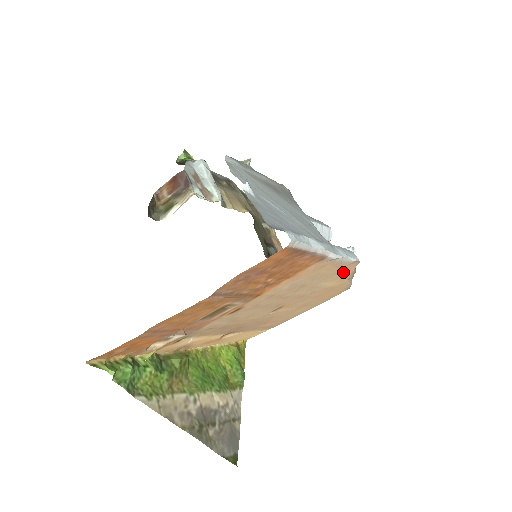
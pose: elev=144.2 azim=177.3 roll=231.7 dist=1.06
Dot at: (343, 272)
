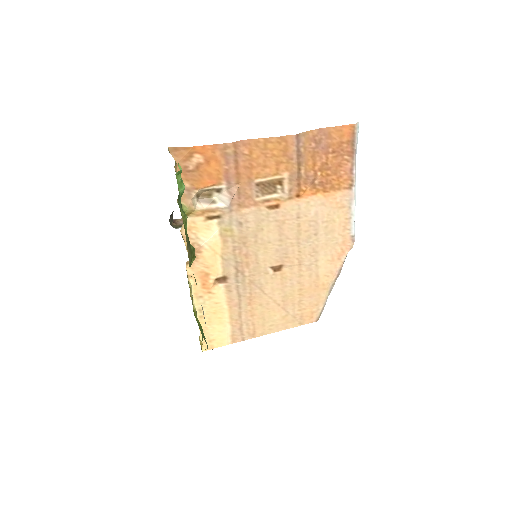
Dot at: (339, 252)
